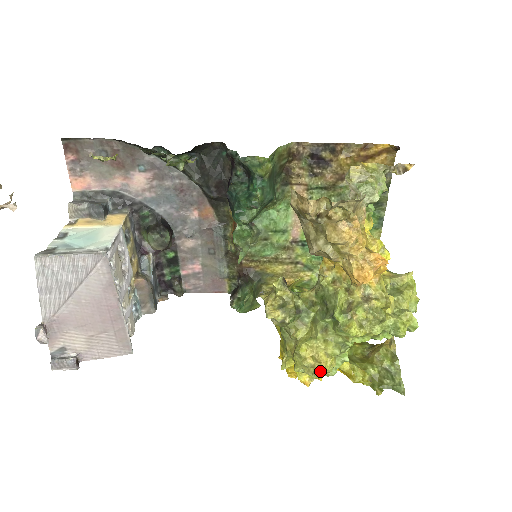
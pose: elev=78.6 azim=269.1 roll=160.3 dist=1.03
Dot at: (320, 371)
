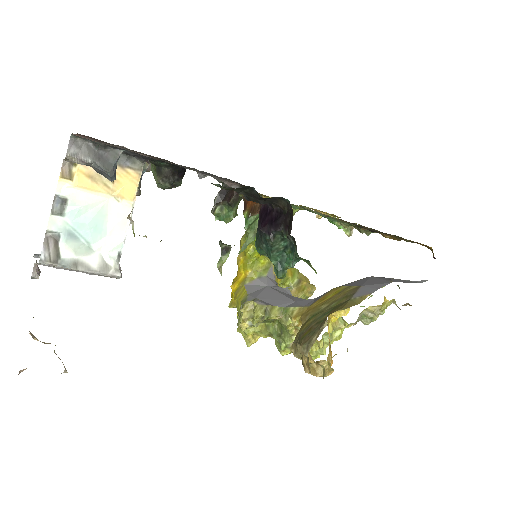
Dot at: occluded
